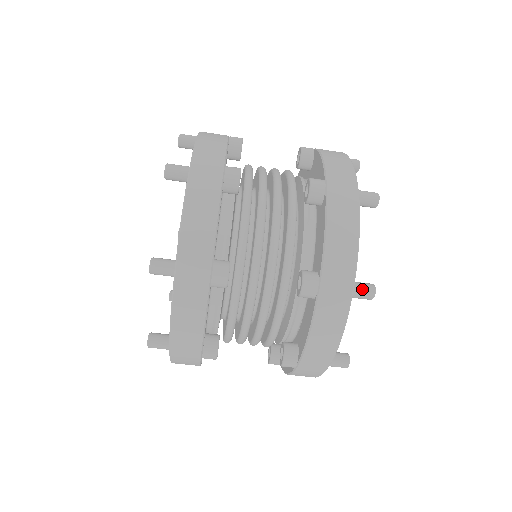
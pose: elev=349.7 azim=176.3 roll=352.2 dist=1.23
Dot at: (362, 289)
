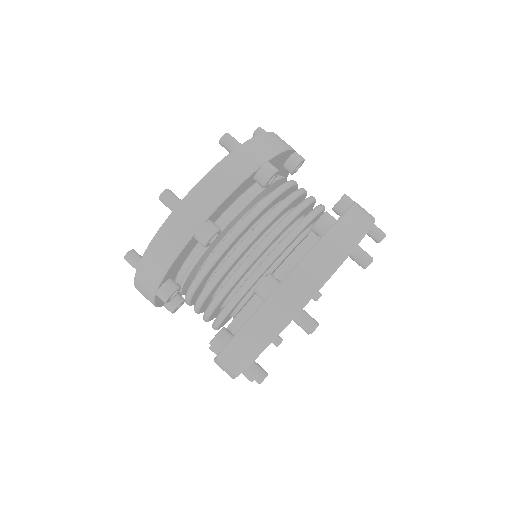
Dot at: (306, 319)
